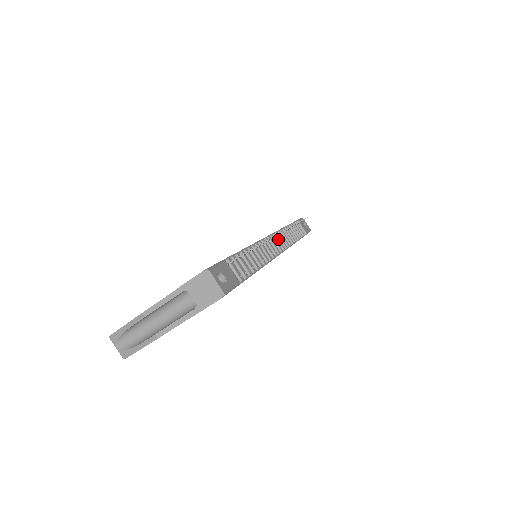
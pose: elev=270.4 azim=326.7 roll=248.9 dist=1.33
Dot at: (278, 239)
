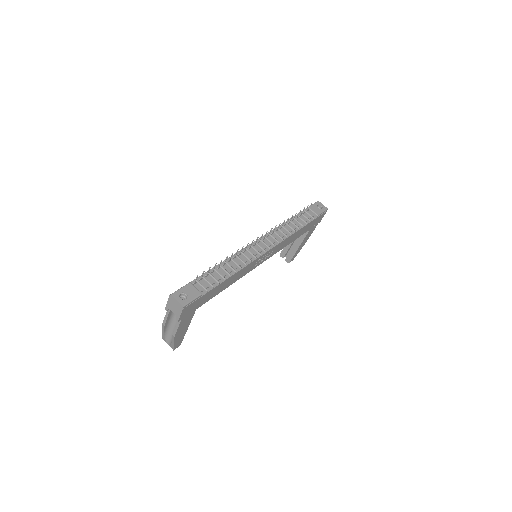
Dot at: (270, 238)
